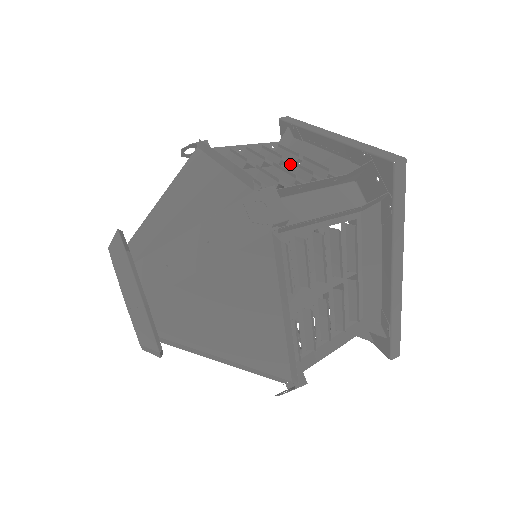
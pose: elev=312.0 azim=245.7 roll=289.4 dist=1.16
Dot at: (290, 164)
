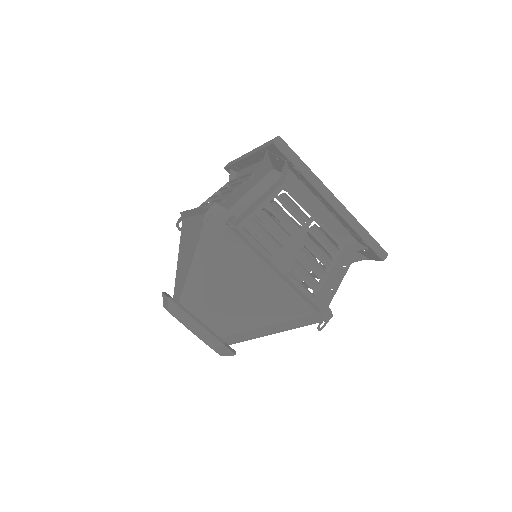
Dot at: (232, 187)
